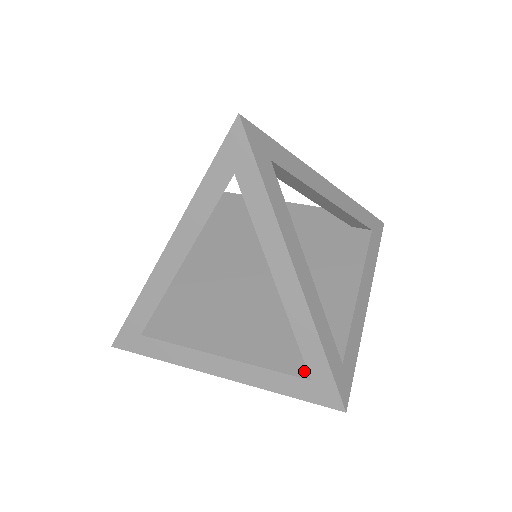
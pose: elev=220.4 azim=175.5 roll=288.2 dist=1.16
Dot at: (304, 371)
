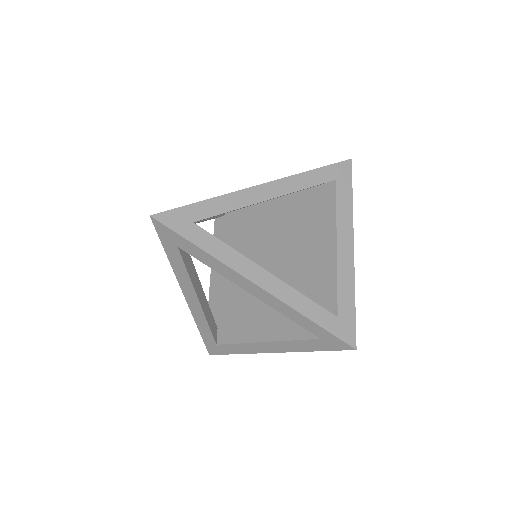
Dot at: occluded
